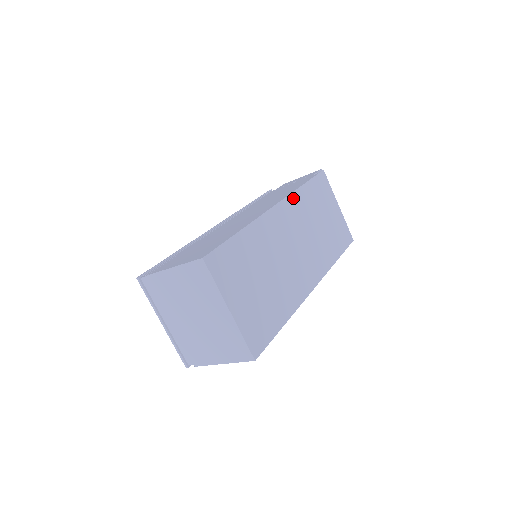
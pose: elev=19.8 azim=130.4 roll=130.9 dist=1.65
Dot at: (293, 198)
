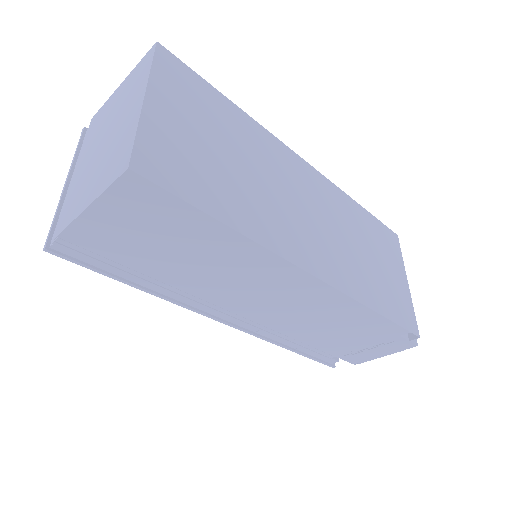
Dot at: (335, 190)
